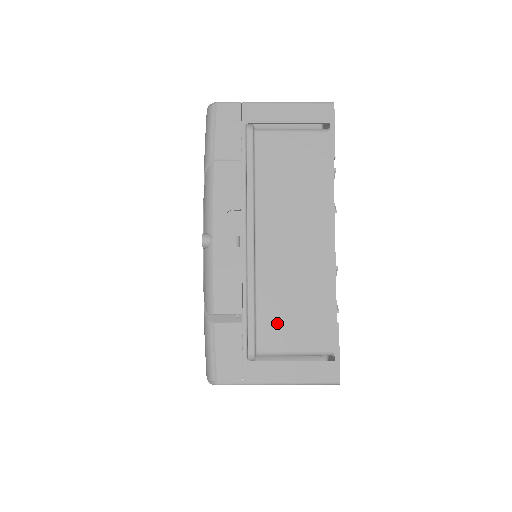
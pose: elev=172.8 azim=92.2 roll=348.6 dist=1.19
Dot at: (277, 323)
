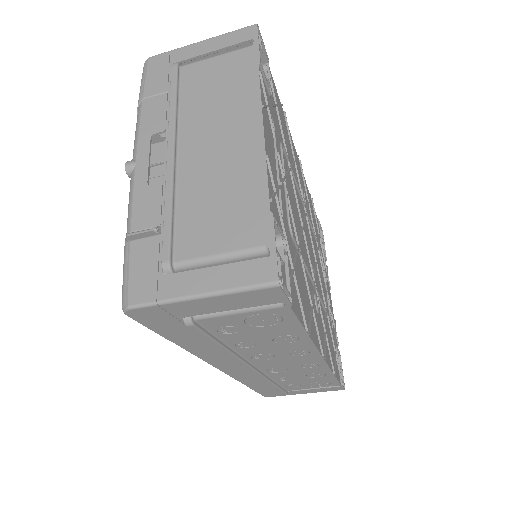
Dot at: (198, 227)
